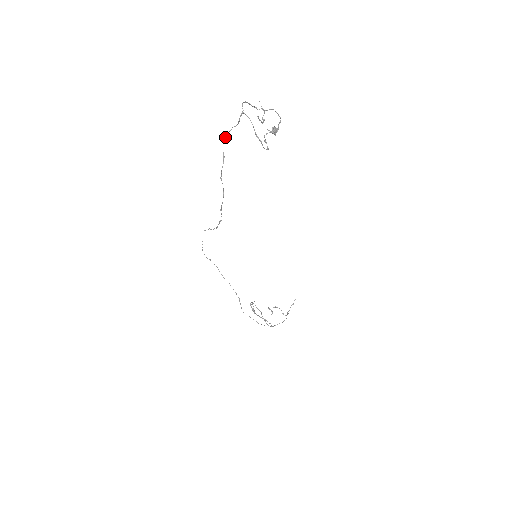
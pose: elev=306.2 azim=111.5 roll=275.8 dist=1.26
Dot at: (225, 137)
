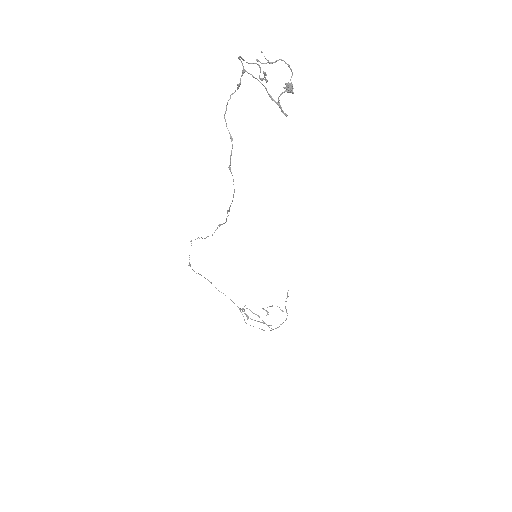
Dot at: occluded
